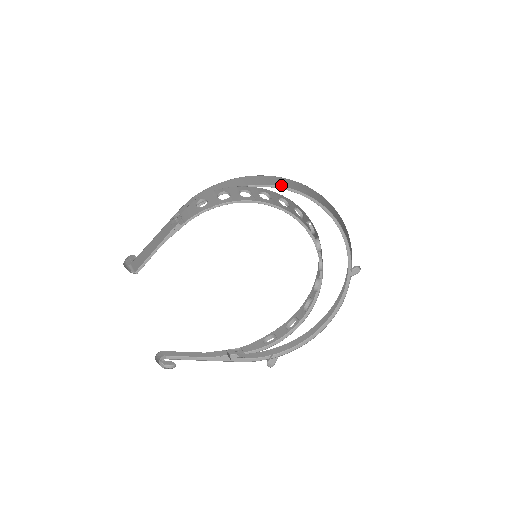
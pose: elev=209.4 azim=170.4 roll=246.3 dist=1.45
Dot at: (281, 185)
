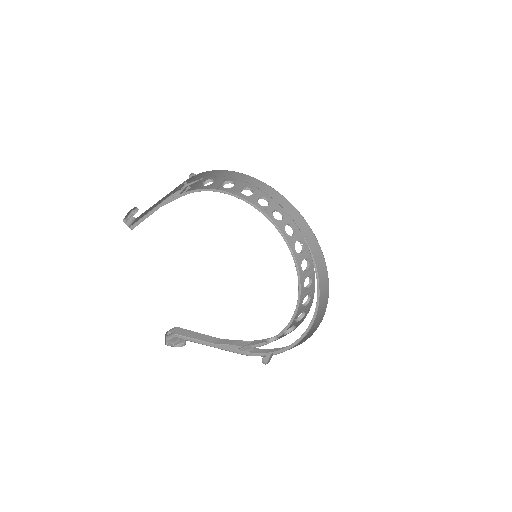
Dot at: occluded
